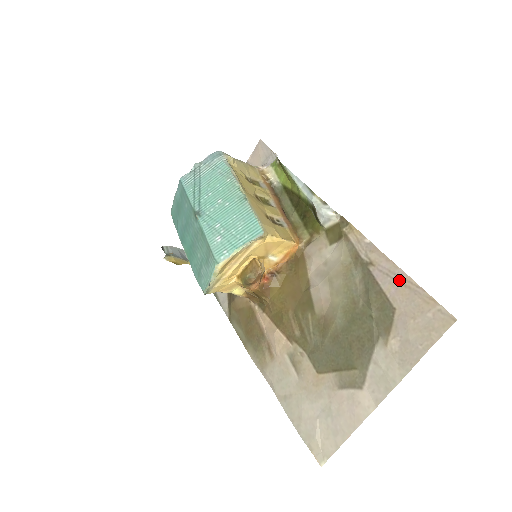
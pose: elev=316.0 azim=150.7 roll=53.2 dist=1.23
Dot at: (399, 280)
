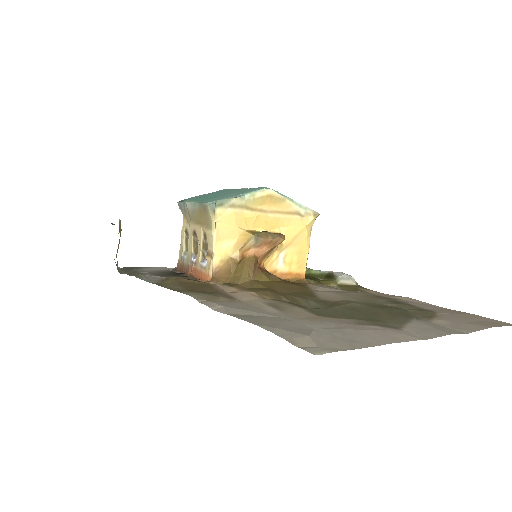
Dot at: (436, 307)
